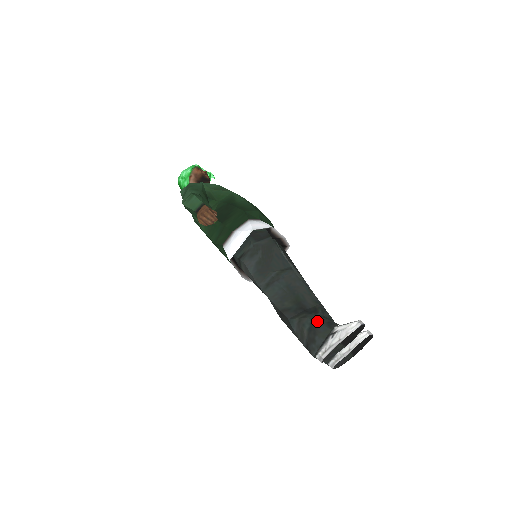
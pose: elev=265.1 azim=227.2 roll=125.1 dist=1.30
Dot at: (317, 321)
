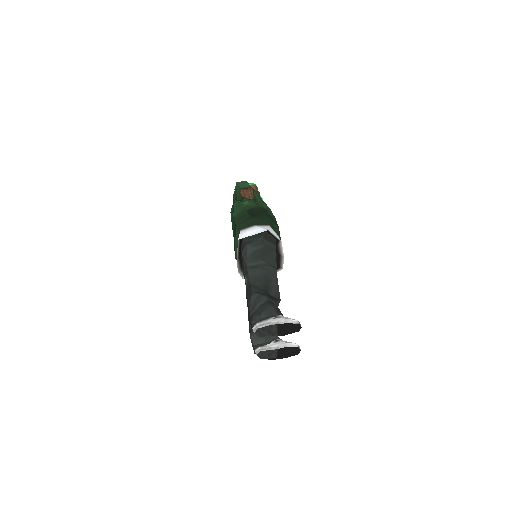
Dot at: (271, 303)
